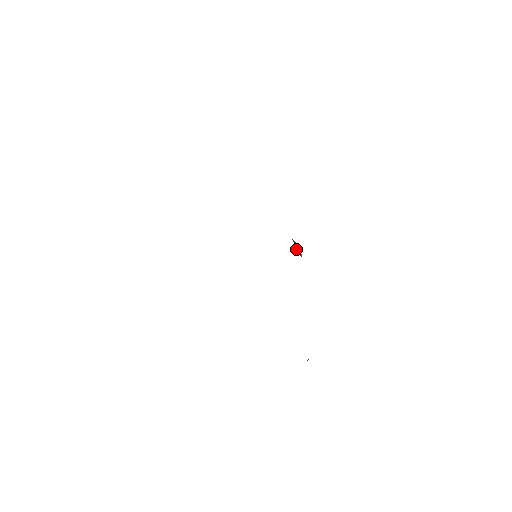
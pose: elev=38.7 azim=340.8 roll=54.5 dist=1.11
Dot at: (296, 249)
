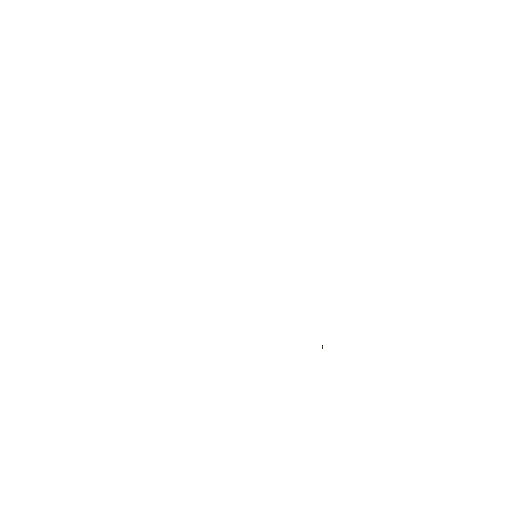
Dot at: occluded
